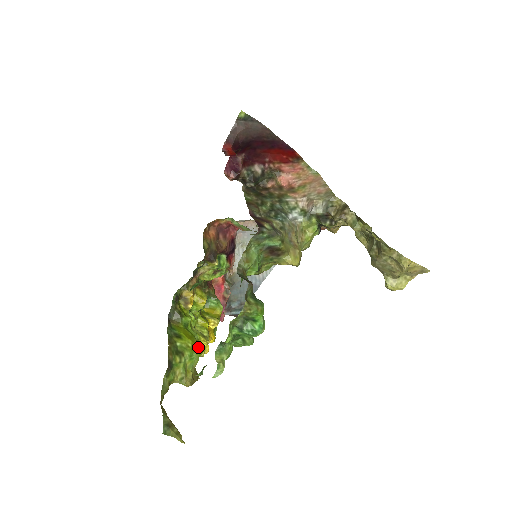
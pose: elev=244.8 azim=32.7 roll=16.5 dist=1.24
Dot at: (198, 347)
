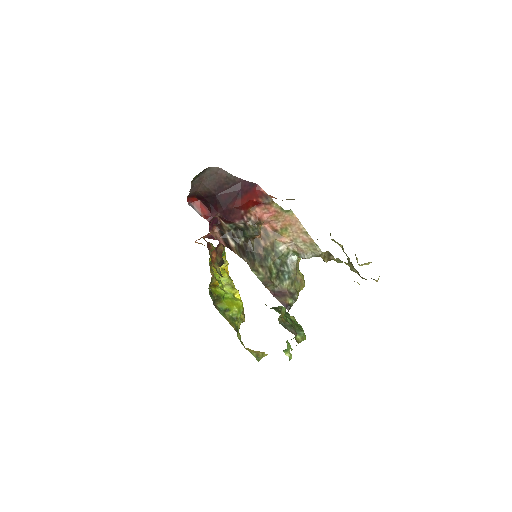
Dot at: (239, 305)
